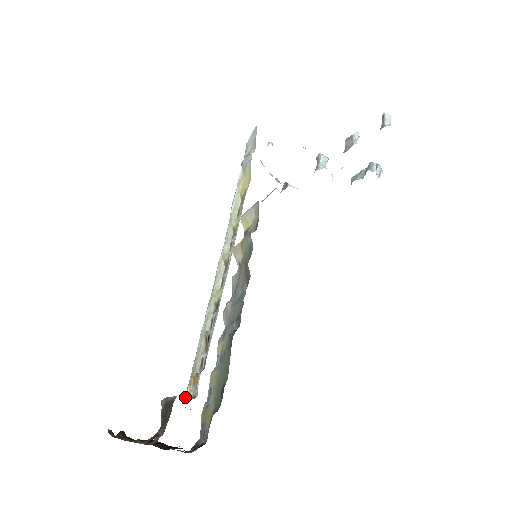
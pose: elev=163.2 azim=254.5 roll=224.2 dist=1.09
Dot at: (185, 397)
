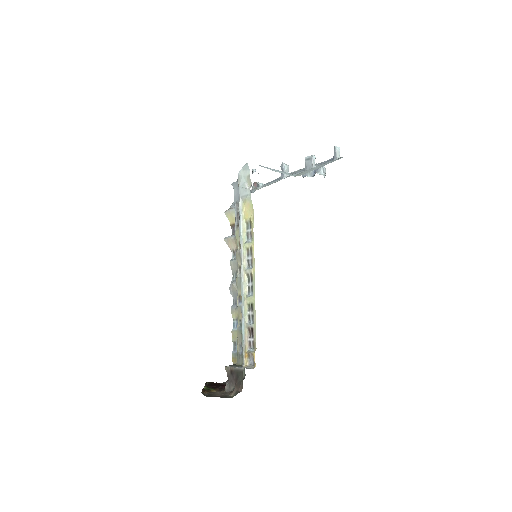
Dot at: (244, 365)
